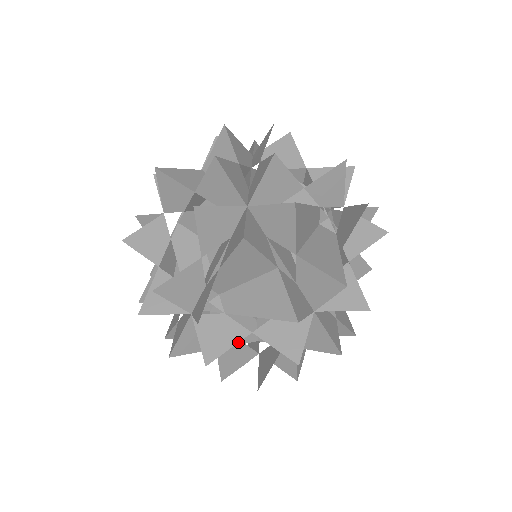
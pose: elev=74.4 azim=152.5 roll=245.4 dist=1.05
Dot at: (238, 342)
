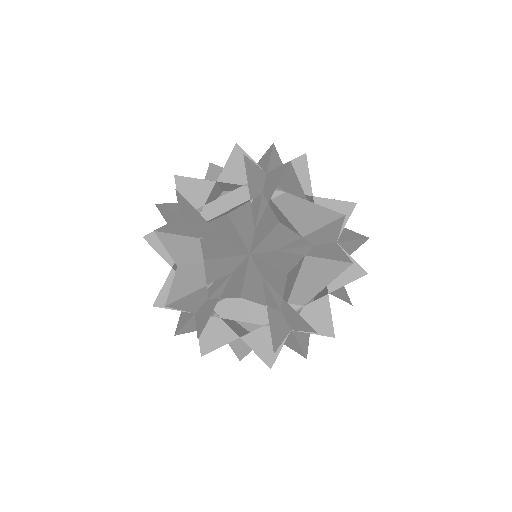
Dot at: occluded
